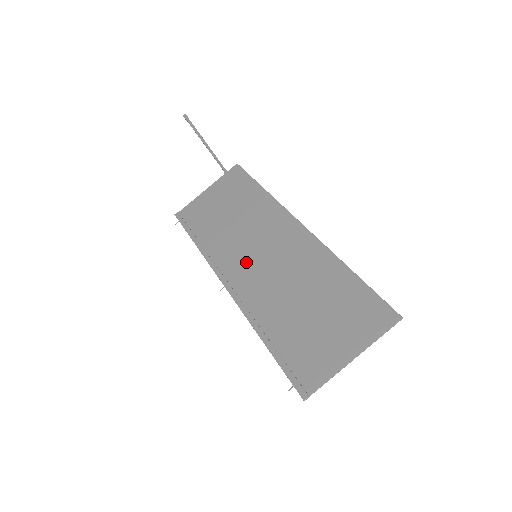
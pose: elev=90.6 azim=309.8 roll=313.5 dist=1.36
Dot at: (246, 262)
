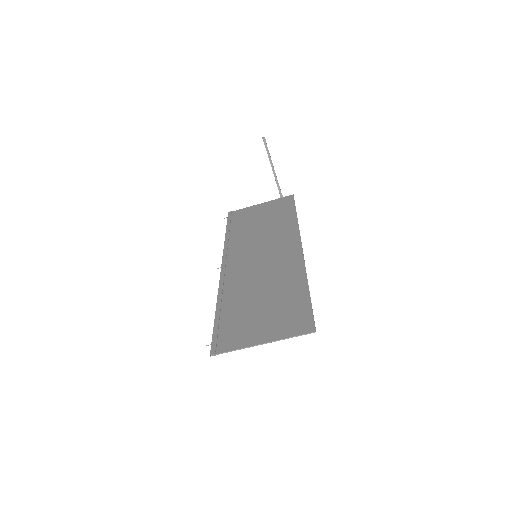
Dot at: (247, 257)
